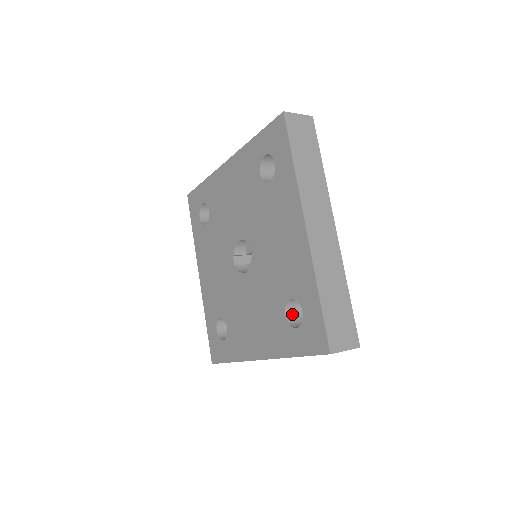
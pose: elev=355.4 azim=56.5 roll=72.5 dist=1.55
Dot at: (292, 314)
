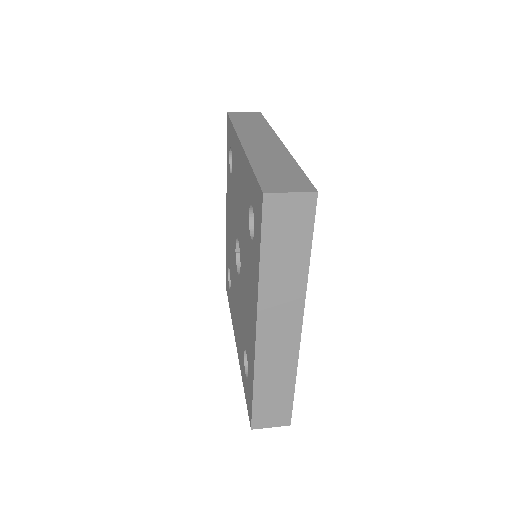
Dot at: occluded
